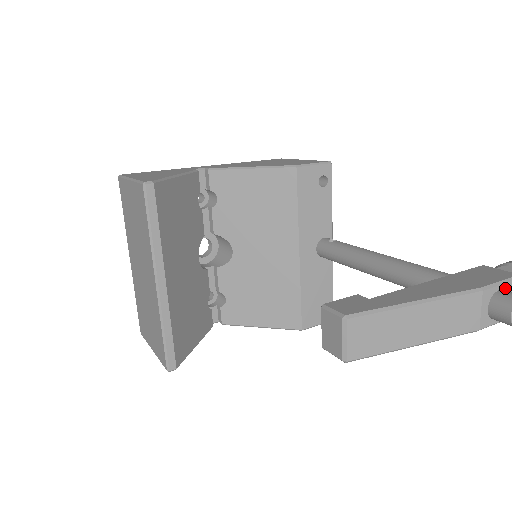
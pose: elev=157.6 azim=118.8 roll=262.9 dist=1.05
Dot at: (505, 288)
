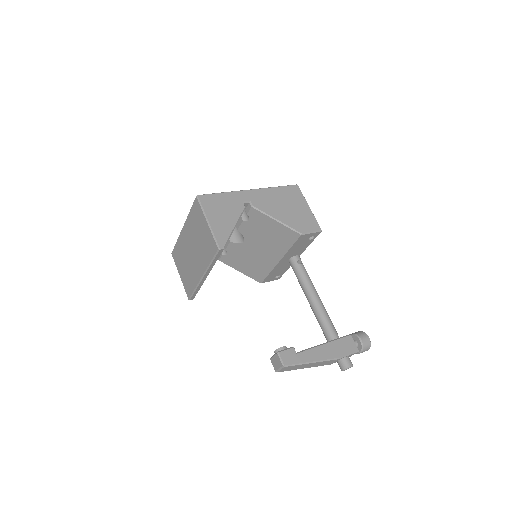
Dot at: occluded
